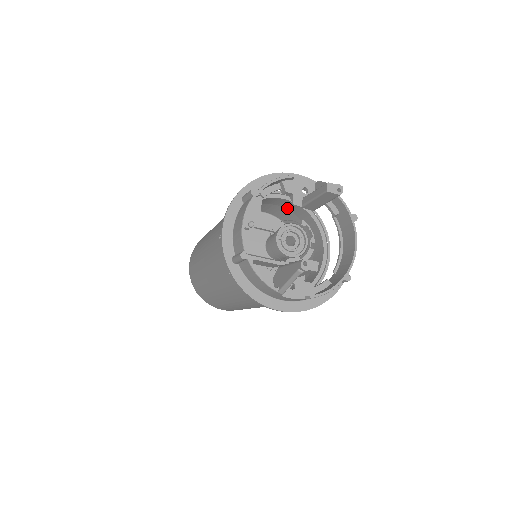
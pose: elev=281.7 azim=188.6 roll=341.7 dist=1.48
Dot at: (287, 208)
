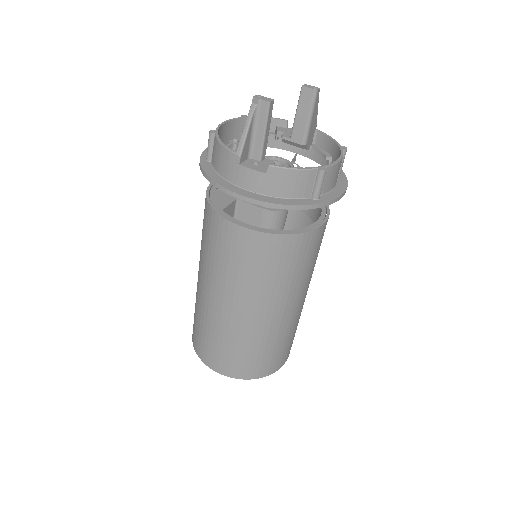
Dot at: occluded
